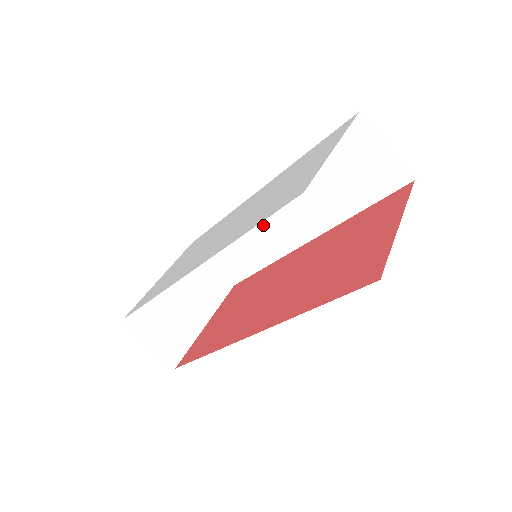
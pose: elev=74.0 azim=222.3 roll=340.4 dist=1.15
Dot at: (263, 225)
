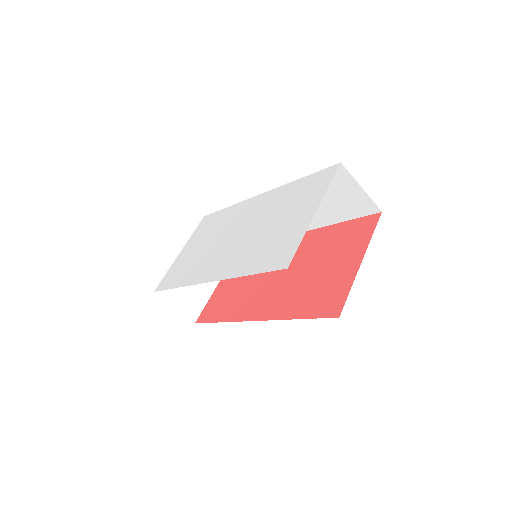
Dot at: occluded
